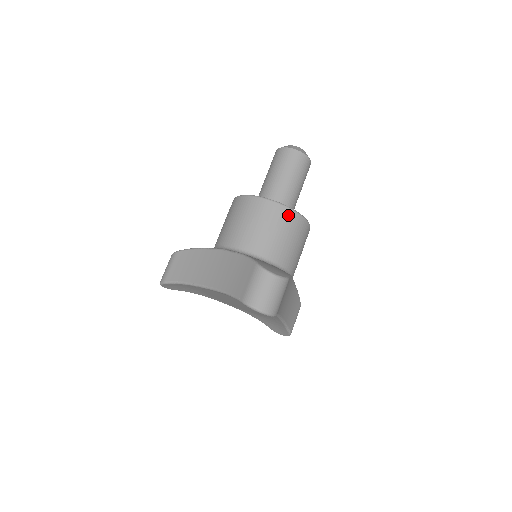
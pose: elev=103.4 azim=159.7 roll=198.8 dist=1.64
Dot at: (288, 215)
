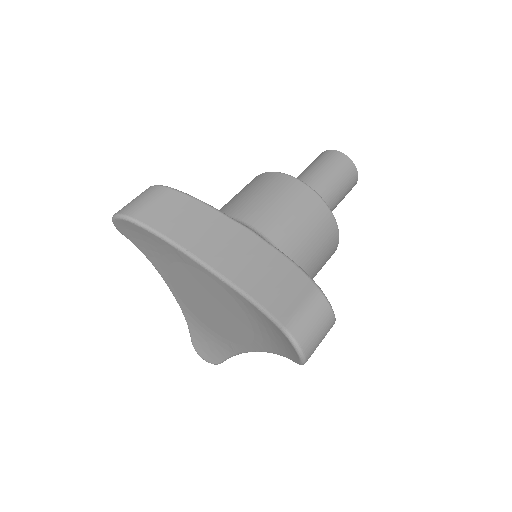
Dot at: (334, 237)
